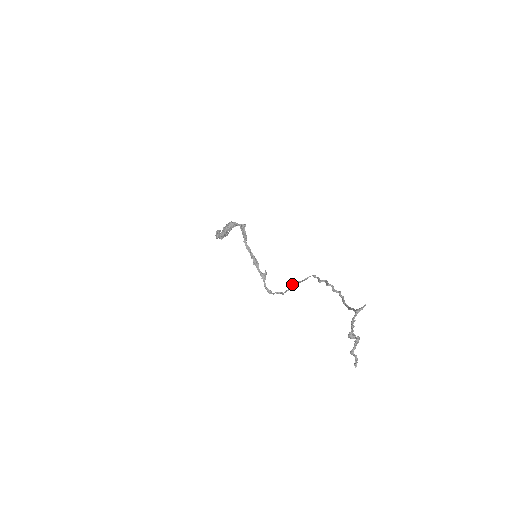
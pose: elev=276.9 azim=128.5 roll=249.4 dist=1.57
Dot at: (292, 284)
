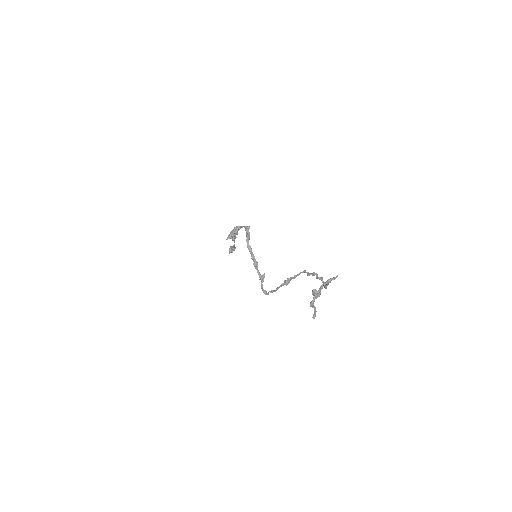
Dot at: (284, 281)
